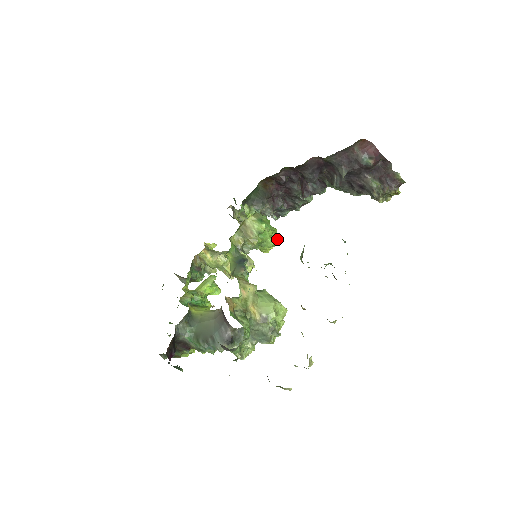
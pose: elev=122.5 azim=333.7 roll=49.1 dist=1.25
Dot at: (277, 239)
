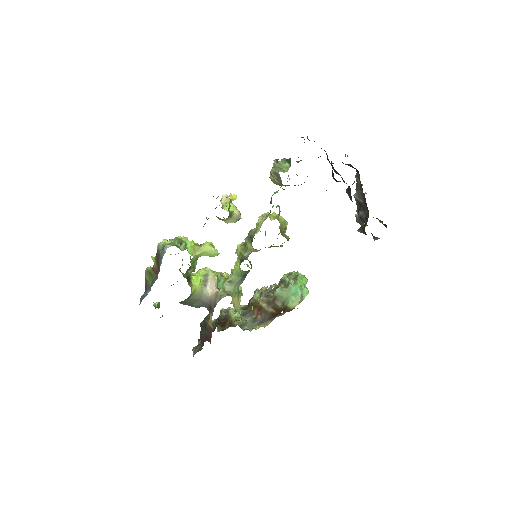
Dot at: occluded
